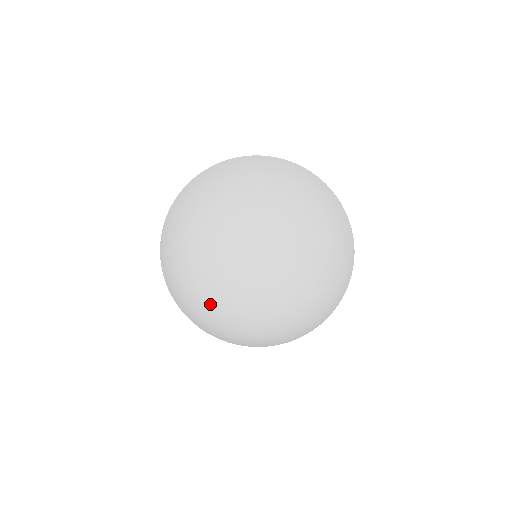
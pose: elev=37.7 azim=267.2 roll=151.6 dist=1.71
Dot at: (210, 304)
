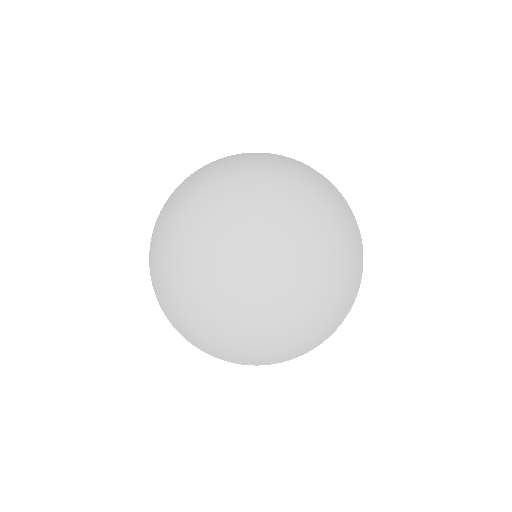
Dot at: (208, 311)
